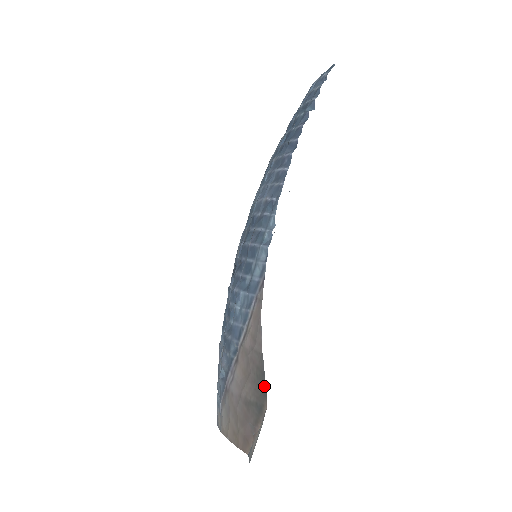
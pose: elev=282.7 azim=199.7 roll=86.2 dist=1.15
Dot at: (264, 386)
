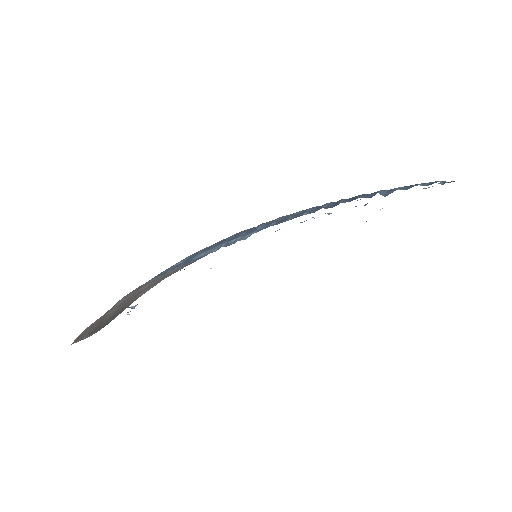
Dot at: (111, 320)
